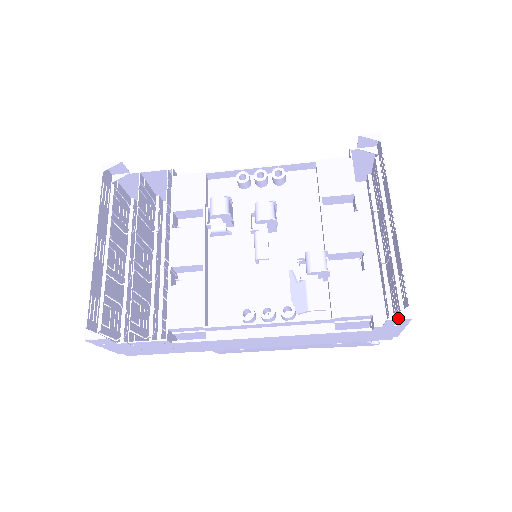
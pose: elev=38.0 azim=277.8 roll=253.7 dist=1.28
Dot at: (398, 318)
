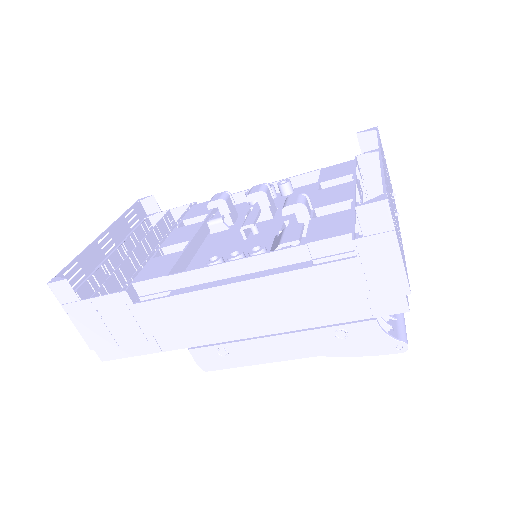
Dot at: (369, 202)
